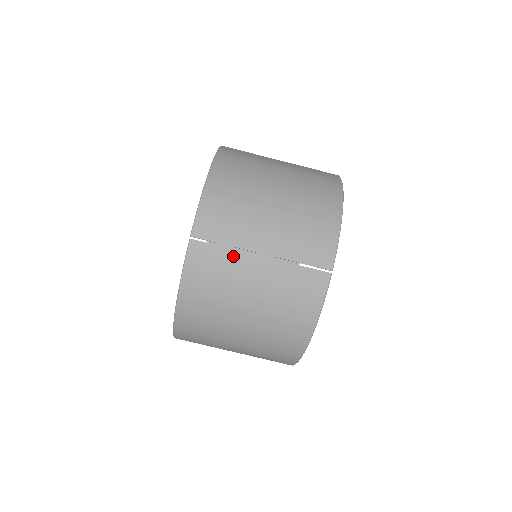
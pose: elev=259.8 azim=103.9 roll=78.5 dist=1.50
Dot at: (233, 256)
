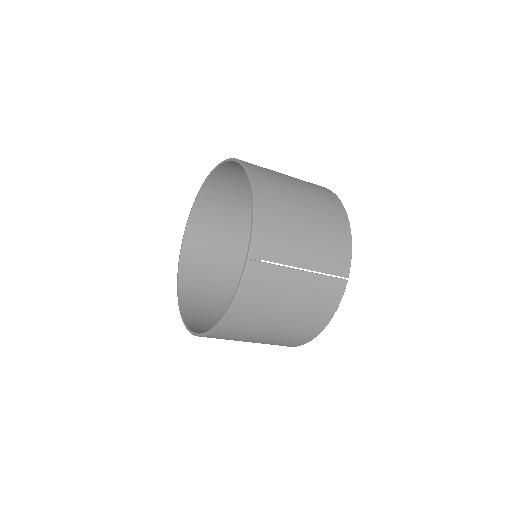
Dot at: (280, 272)
